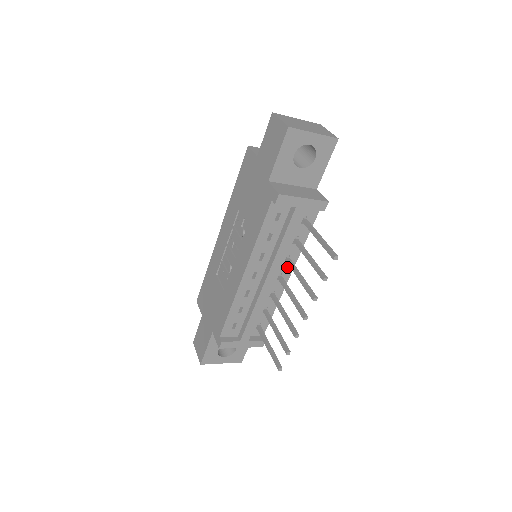
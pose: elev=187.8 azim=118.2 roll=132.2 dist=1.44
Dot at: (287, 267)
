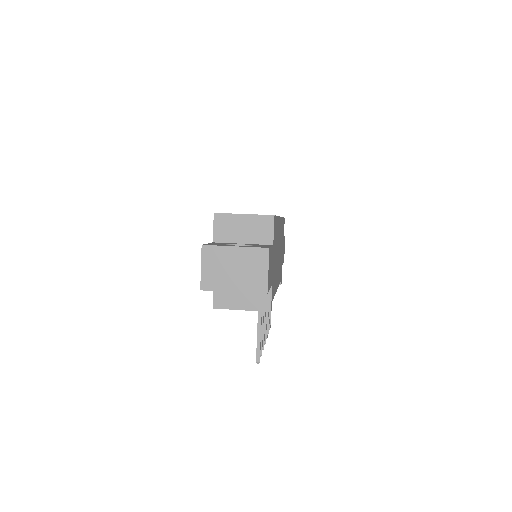
Dot at: occluded
